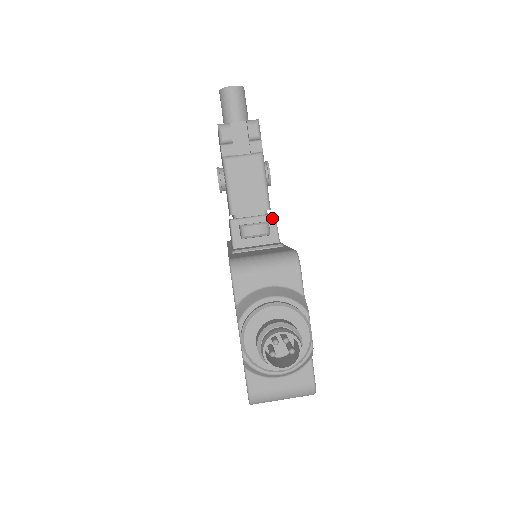
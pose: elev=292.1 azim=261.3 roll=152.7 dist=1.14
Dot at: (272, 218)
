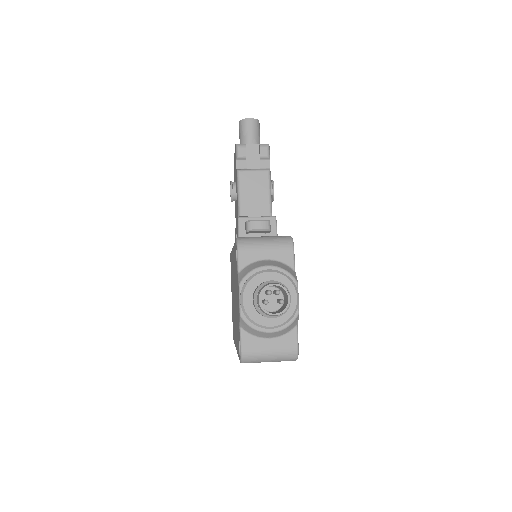
Dot at: (273, 219)
